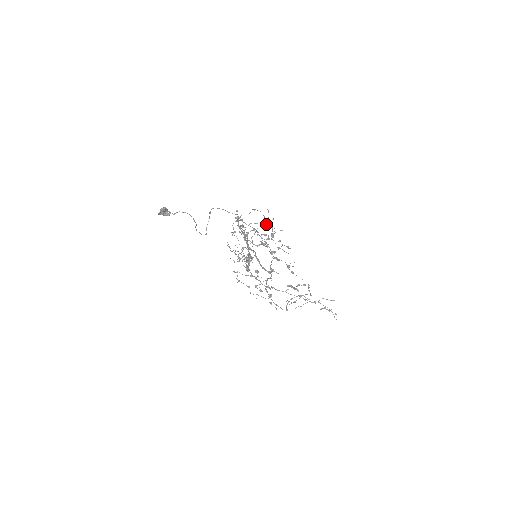
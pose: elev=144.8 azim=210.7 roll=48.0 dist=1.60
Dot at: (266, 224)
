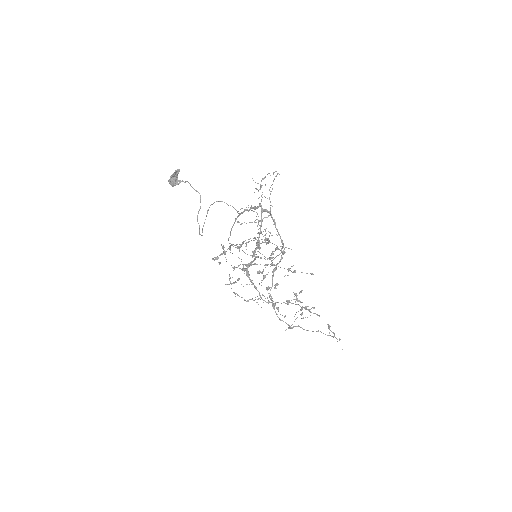
Dot at: (259, 232)
